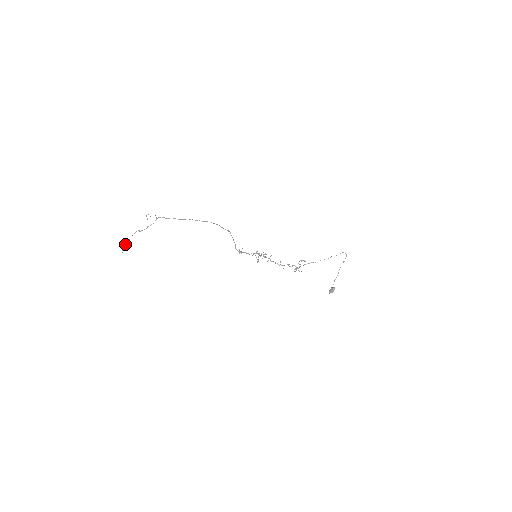
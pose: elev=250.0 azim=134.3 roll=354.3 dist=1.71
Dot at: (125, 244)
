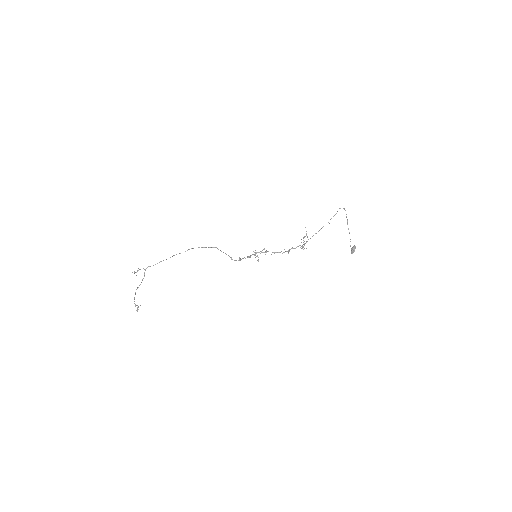
Dot at: (135, 305)
